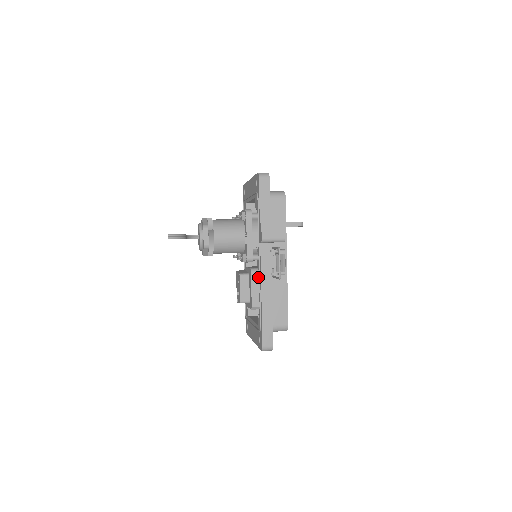
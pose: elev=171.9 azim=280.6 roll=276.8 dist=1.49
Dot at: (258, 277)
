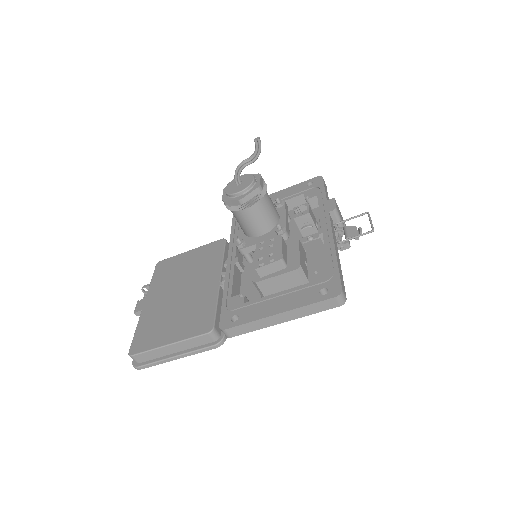
Dot at: (302, 248)
